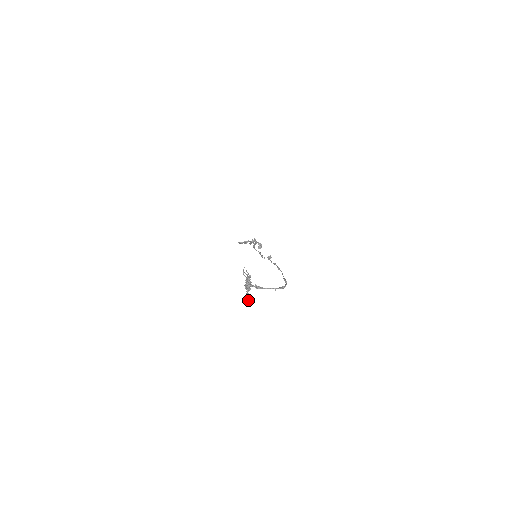
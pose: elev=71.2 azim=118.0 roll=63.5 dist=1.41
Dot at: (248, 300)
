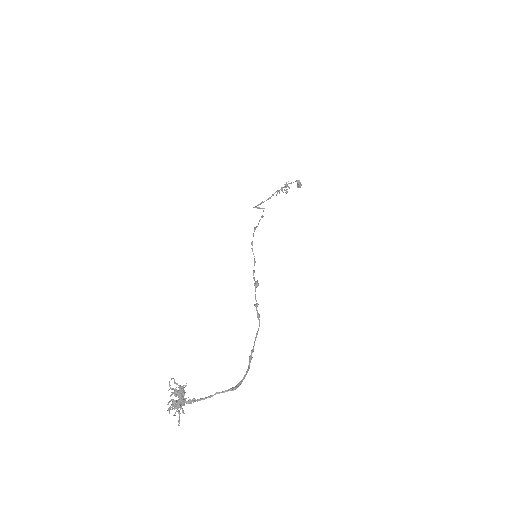
Dot at: (178, 422)
